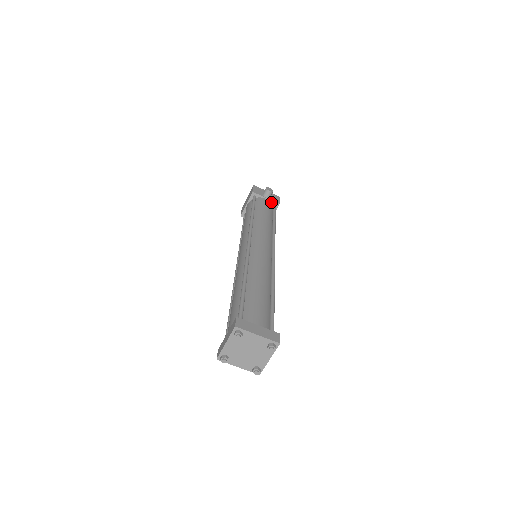
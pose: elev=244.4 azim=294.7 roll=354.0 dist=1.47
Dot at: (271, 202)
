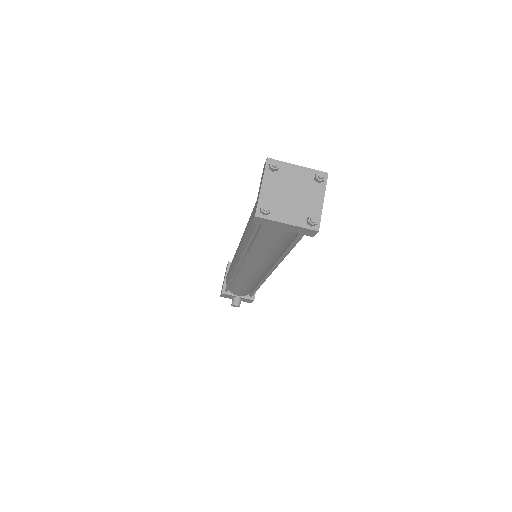
Dot at: occluded
